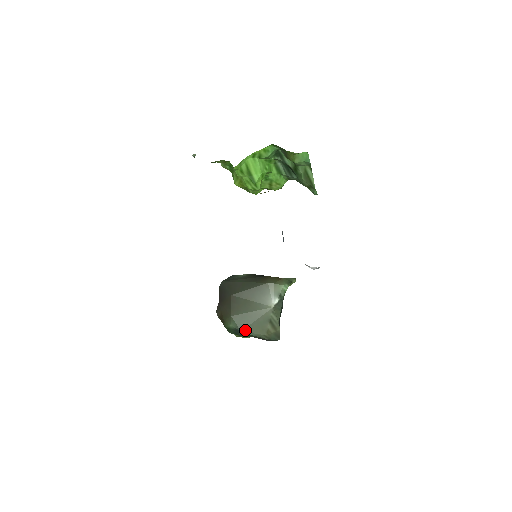
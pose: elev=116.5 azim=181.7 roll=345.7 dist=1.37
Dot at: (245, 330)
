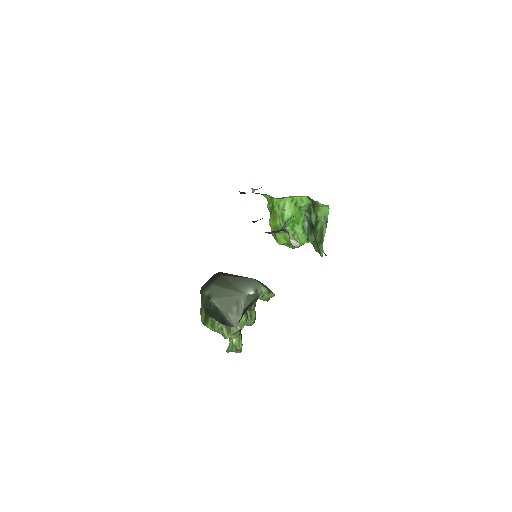
Dot at: (215, 300)
